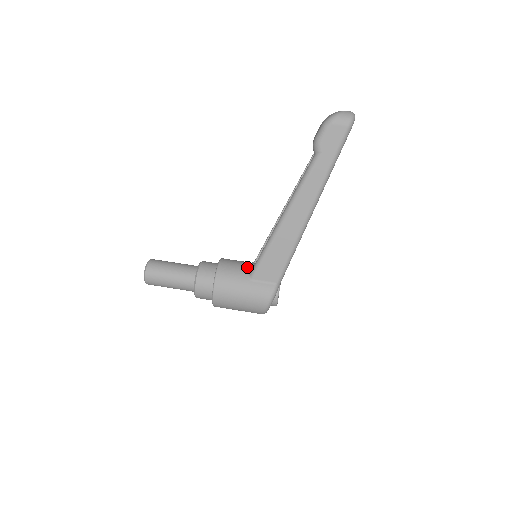
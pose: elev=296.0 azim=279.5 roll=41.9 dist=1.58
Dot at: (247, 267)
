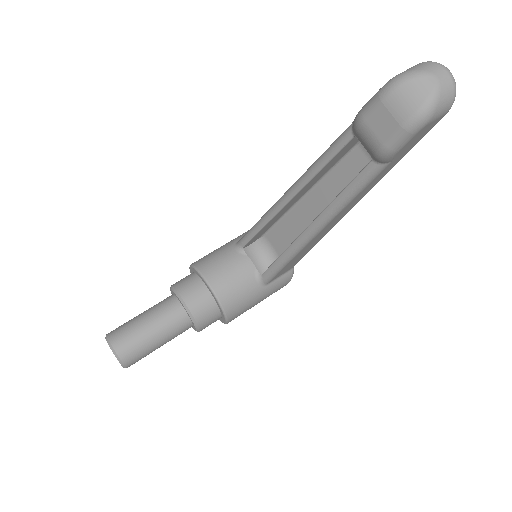
Dot at: (250, 273)
